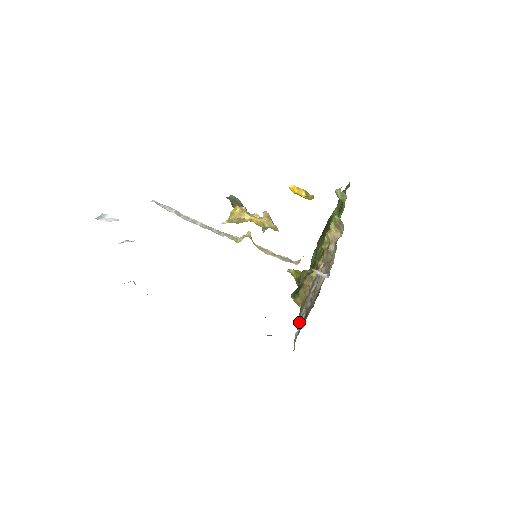
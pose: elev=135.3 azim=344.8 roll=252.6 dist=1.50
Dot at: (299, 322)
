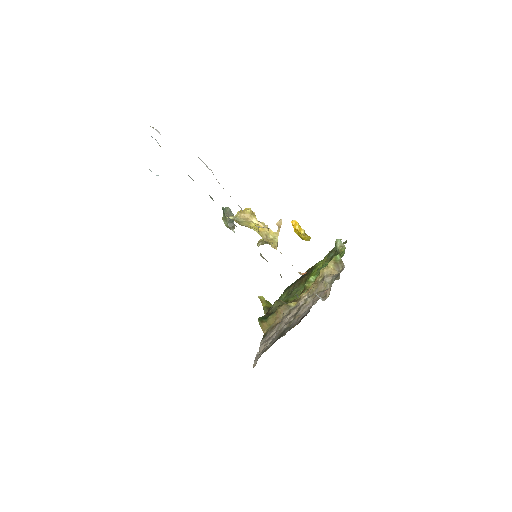
Dot at: (265, 342)
